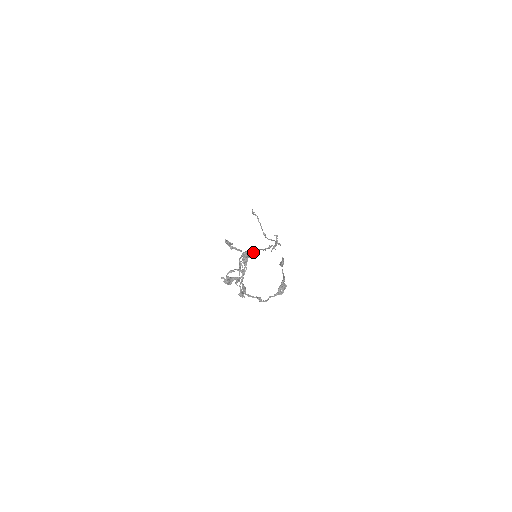
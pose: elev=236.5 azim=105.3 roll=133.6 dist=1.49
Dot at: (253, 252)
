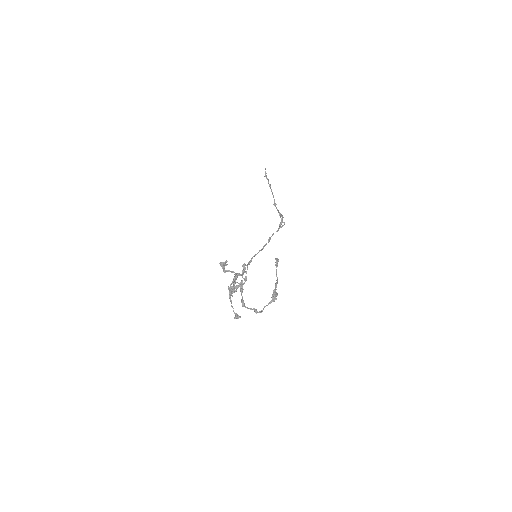
Dot at: (248, 263)
